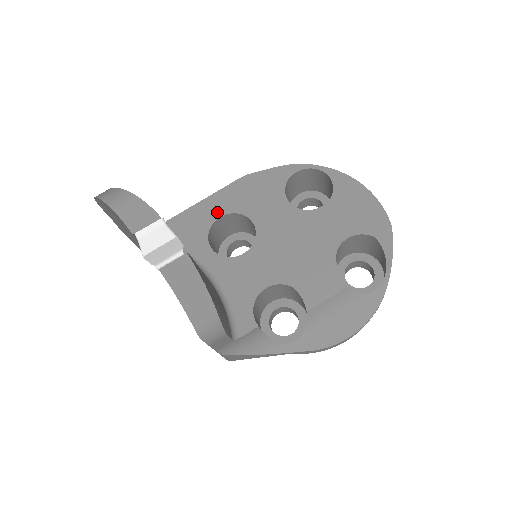
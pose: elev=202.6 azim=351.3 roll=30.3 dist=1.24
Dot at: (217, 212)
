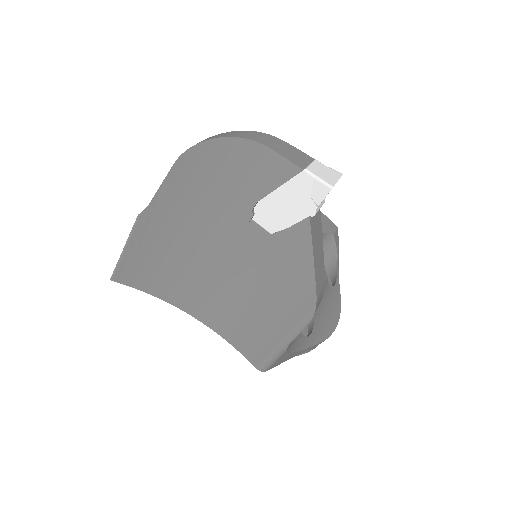
Dot at: occluded
